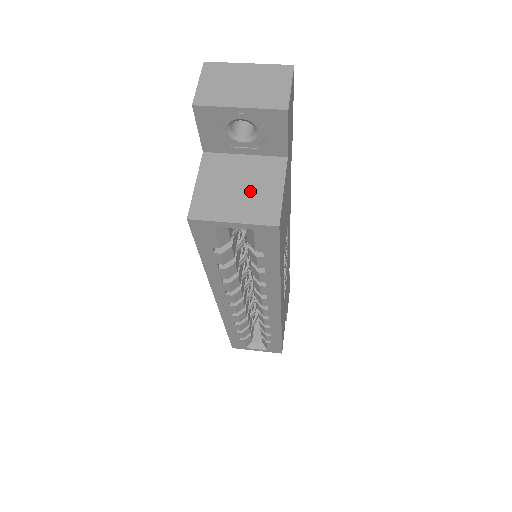
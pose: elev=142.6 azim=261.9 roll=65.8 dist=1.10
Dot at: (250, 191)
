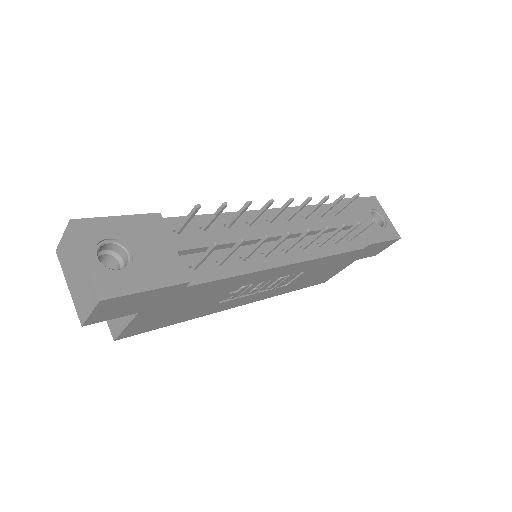
Dot at: occluded
